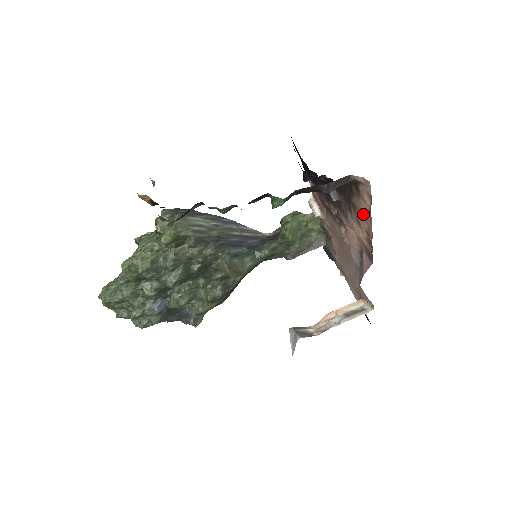
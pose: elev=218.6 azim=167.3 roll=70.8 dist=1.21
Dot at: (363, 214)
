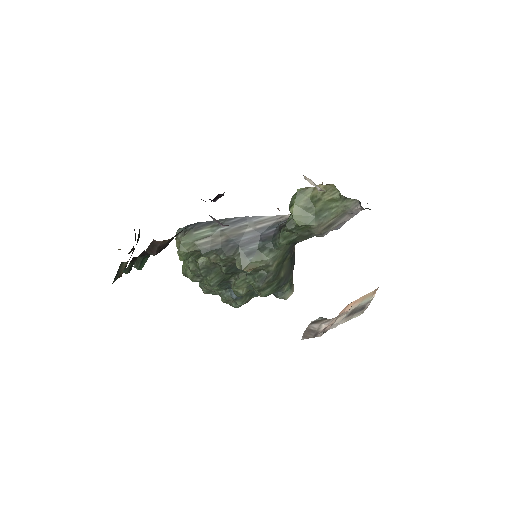
Dot at: occluded
